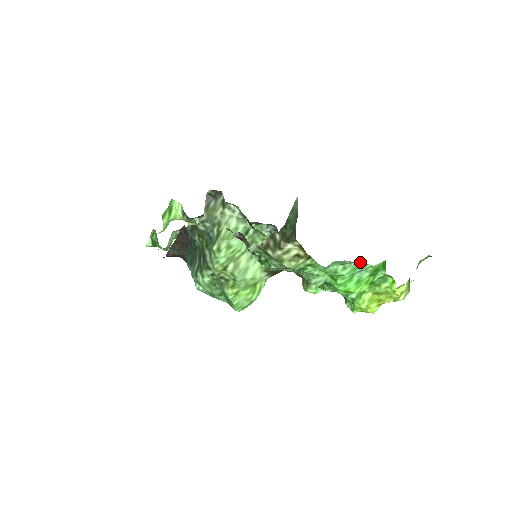
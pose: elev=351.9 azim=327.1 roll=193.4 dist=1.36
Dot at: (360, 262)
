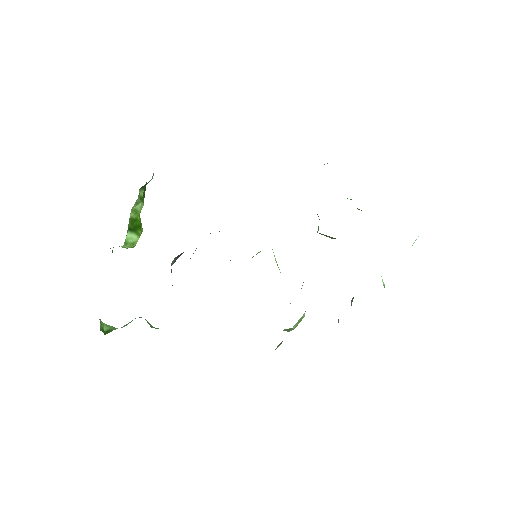
Dot at: occluded
